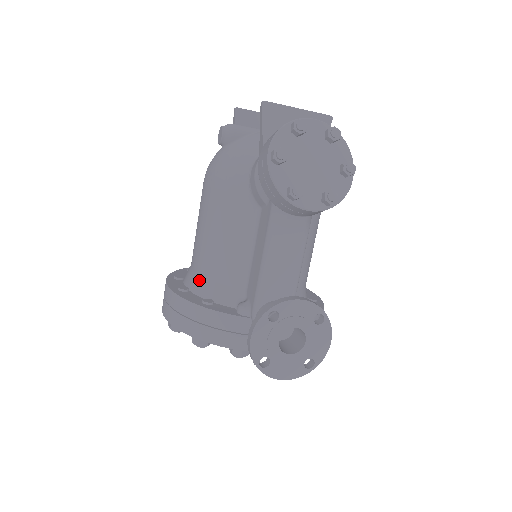
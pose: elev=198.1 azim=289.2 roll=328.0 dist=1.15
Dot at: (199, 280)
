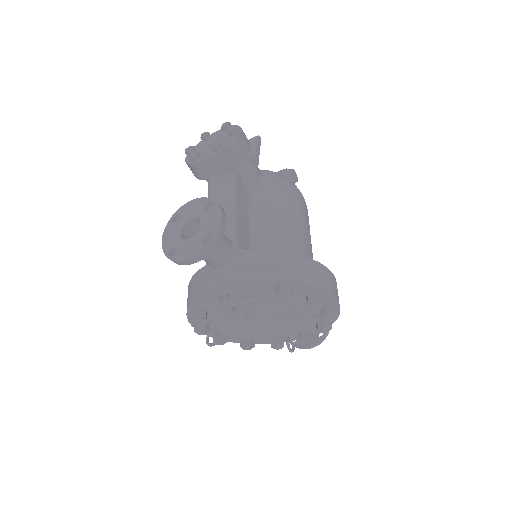
Dot at: occluded
